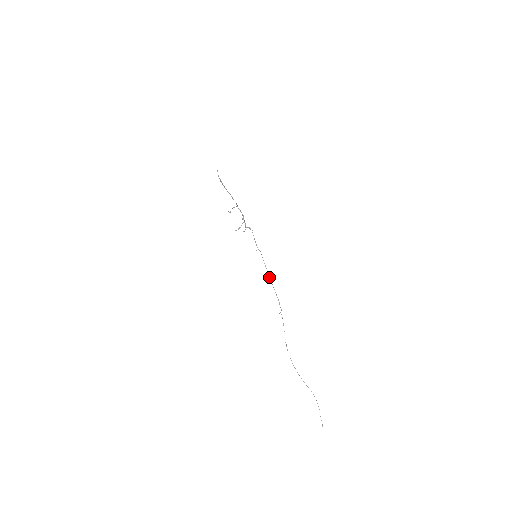
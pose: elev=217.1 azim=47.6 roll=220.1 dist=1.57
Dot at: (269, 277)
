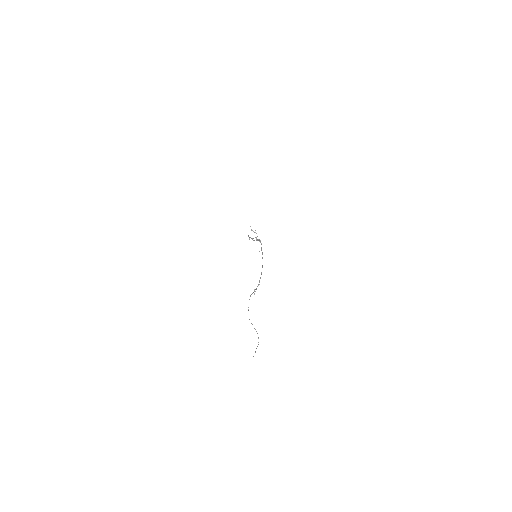
Dot at: occluded
